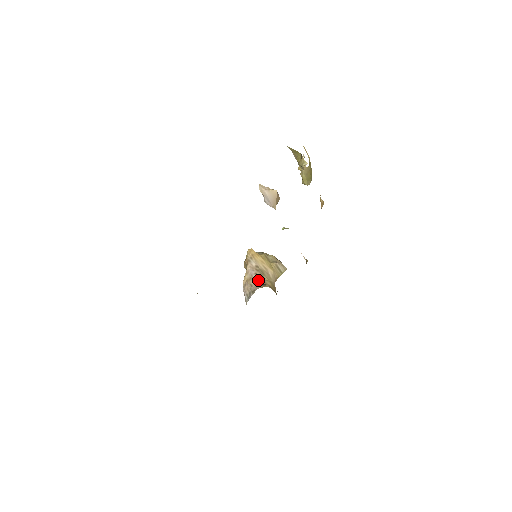
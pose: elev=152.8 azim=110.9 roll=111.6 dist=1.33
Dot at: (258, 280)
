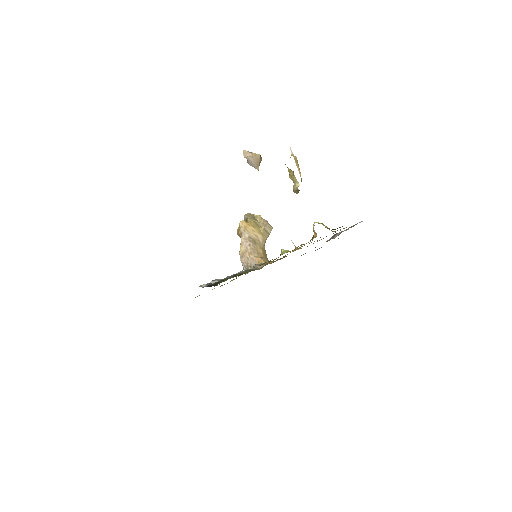
Dot at: (252, 252)
